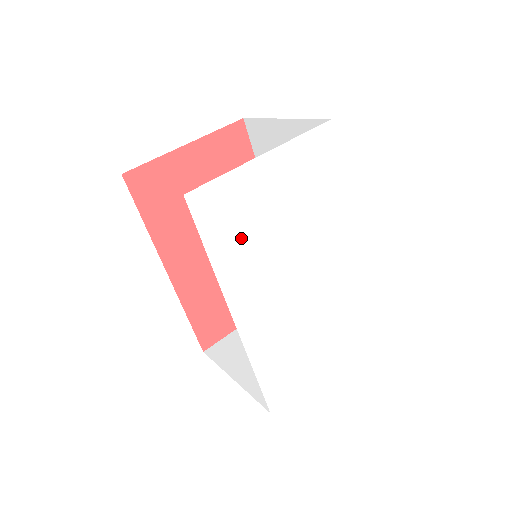
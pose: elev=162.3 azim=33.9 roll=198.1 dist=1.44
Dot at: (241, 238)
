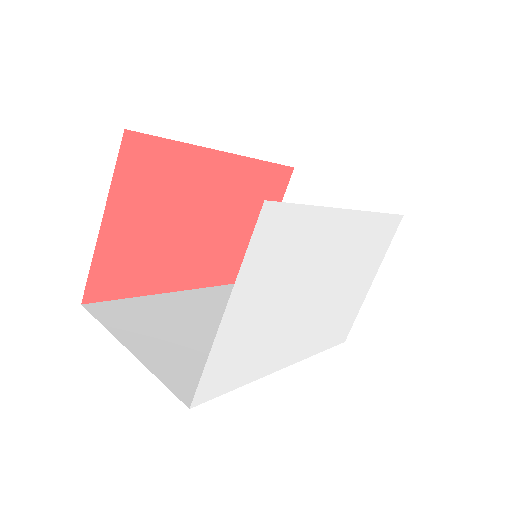
Dot at: (254, 352)
